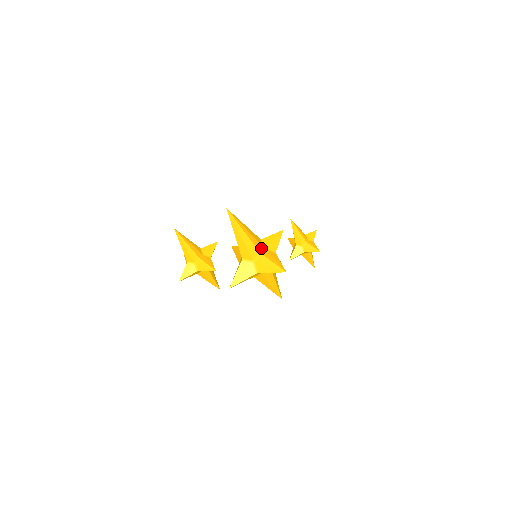
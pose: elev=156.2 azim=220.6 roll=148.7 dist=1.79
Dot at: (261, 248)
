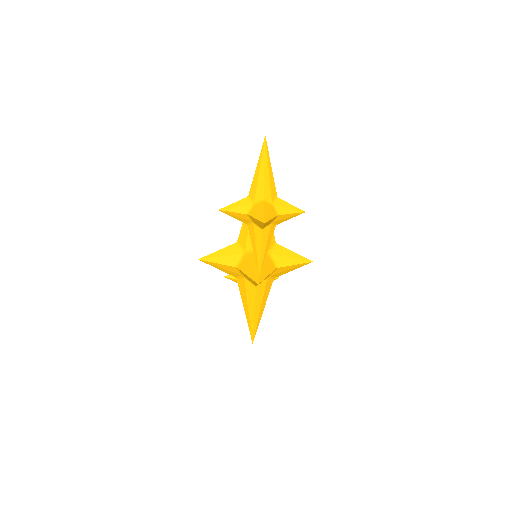
Dot at: occluded
